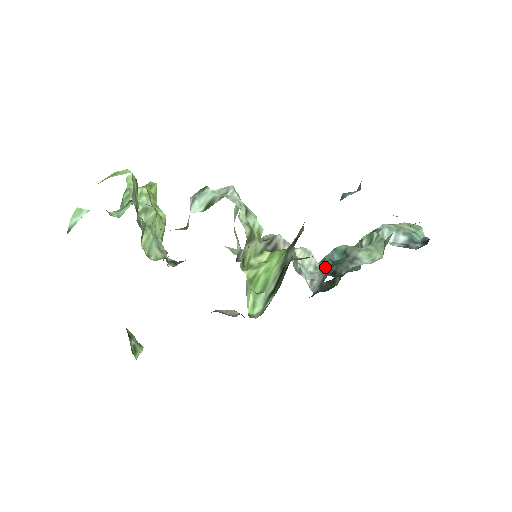
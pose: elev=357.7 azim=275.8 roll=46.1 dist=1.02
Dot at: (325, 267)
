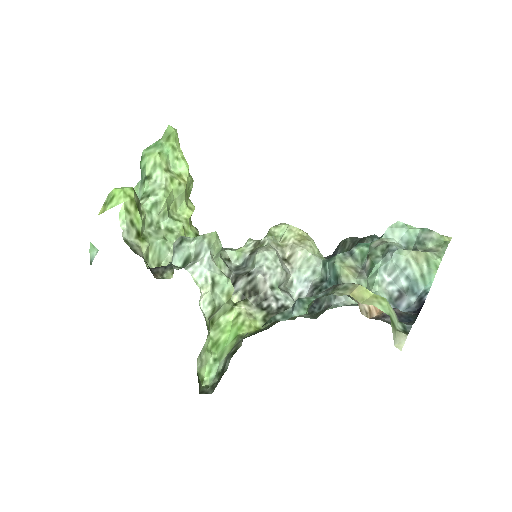
Dot at: (321, 277)
